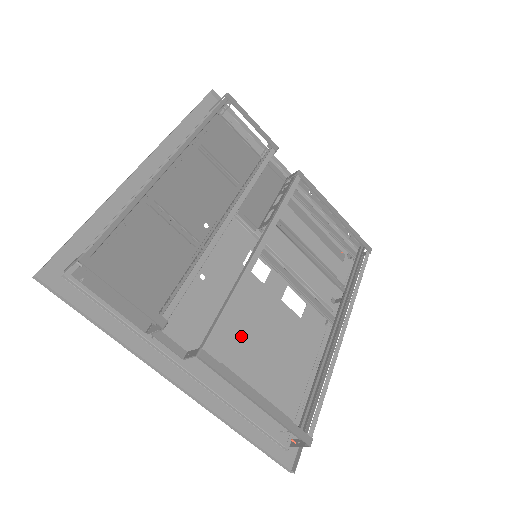
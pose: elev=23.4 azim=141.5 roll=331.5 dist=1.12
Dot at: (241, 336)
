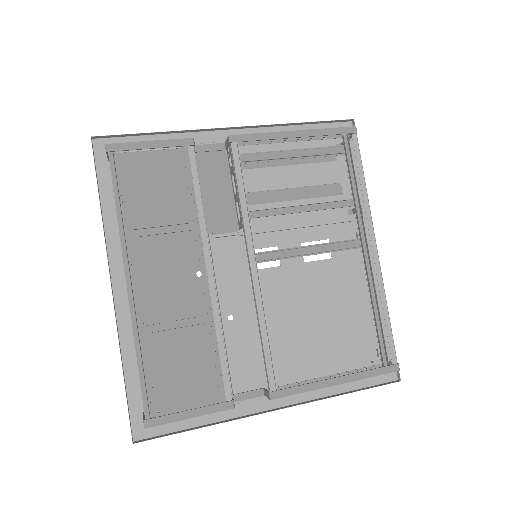
Dot at: (293, 328)
